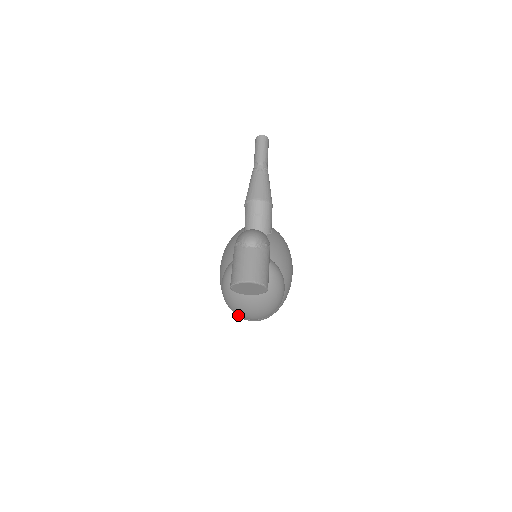
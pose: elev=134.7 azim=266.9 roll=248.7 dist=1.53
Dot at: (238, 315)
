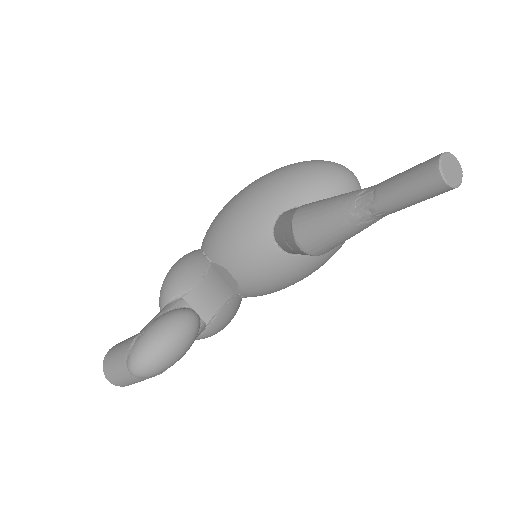
Dot at: occluded
